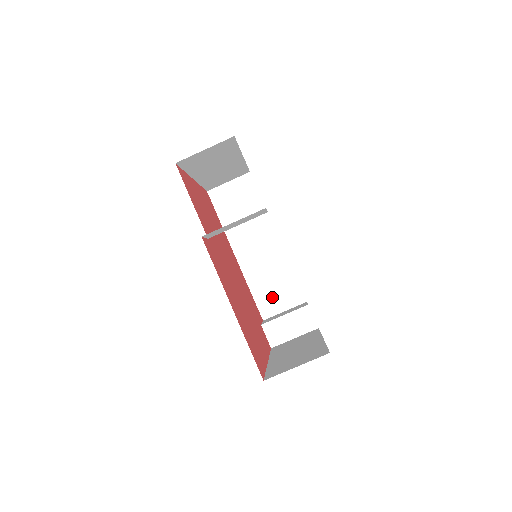
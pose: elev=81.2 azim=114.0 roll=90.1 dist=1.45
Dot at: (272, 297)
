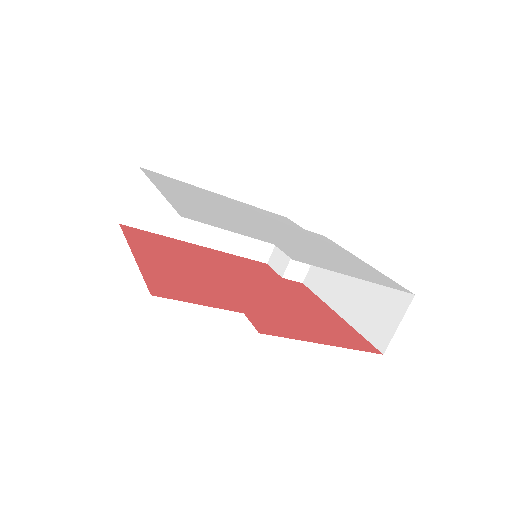
Dot at: (259, 242)
